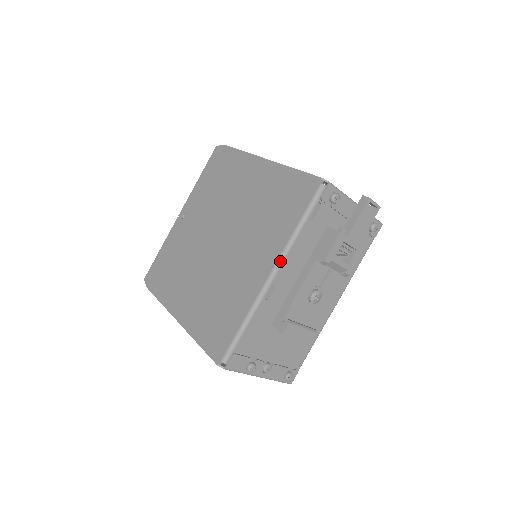
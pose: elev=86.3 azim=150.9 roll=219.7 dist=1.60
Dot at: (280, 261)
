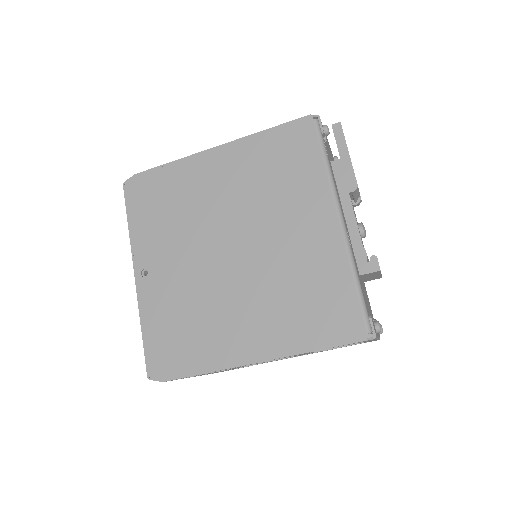
Dot at: (337, 203)
